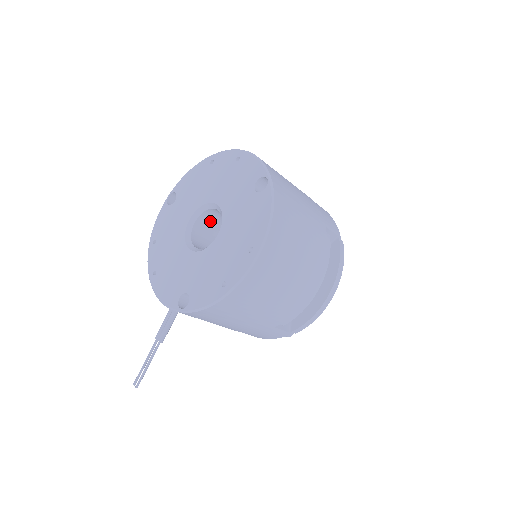
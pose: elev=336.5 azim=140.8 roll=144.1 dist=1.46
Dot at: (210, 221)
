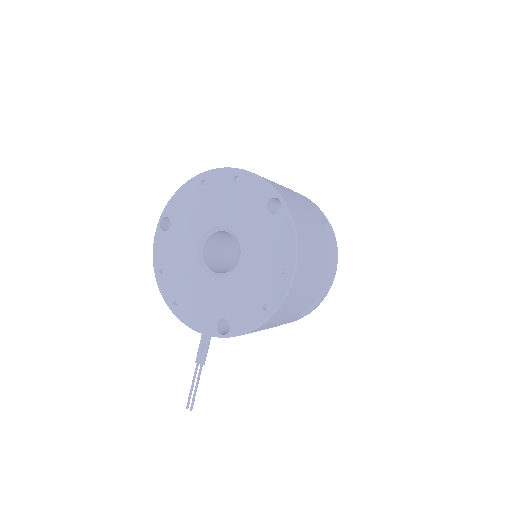
Dot at: (215, 240)
